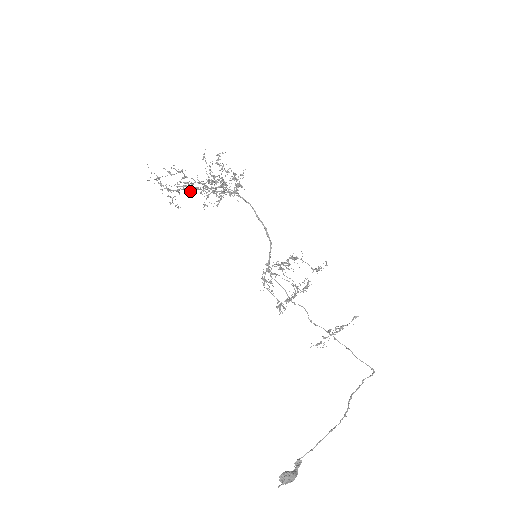
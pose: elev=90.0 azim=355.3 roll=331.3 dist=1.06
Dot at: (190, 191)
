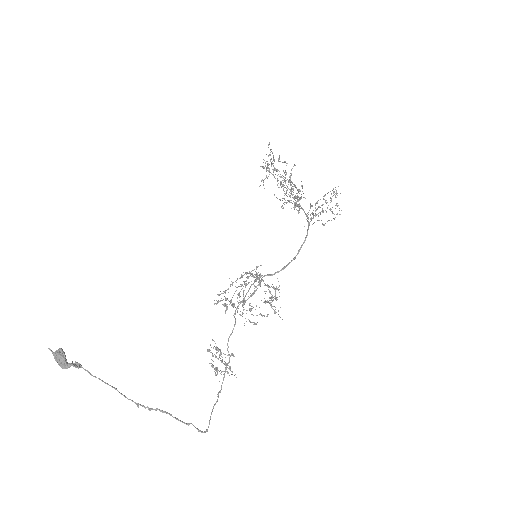
Dot at: occluded
